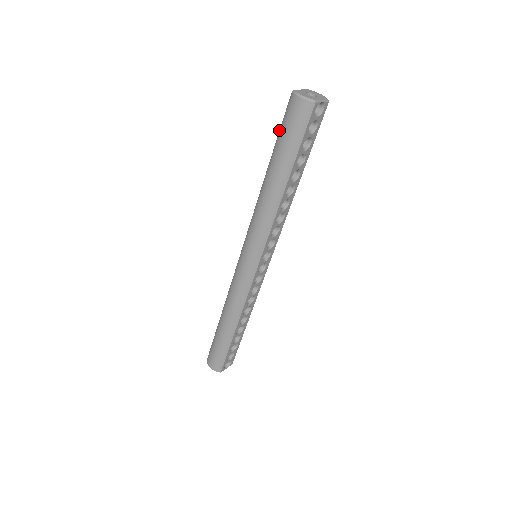
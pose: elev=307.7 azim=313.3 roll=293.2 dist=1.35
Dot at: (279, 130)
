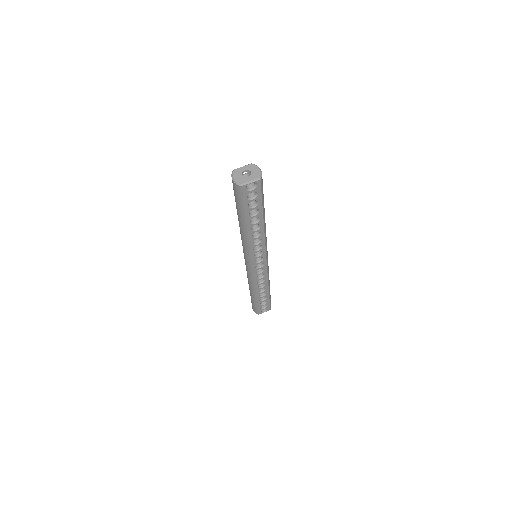
Dot at: occluded
